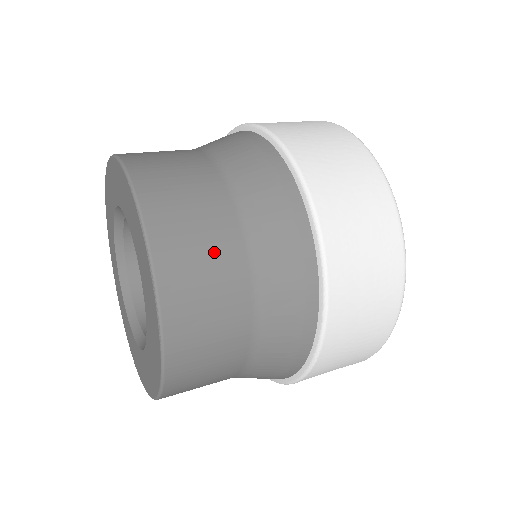
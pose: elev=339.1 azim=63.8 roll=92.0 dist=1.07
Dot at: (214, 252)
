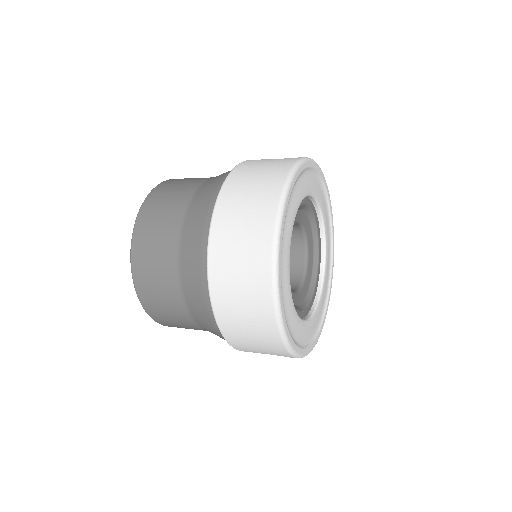
Dot at: occluded
